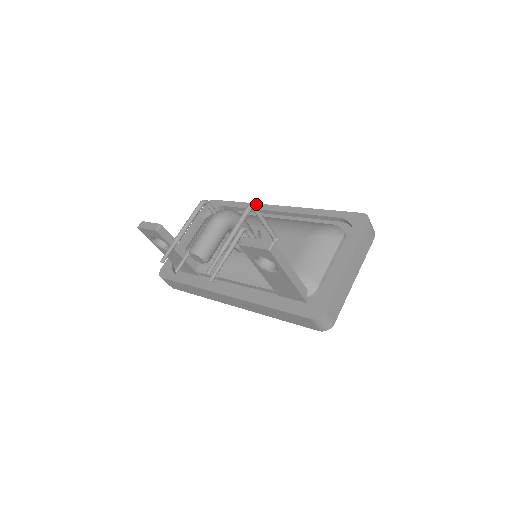
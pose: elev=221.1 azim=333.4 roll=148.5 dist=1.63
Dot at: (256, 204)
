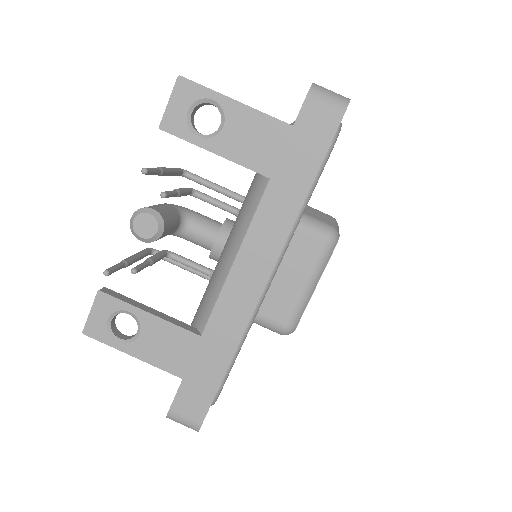
Dot at: occluded
